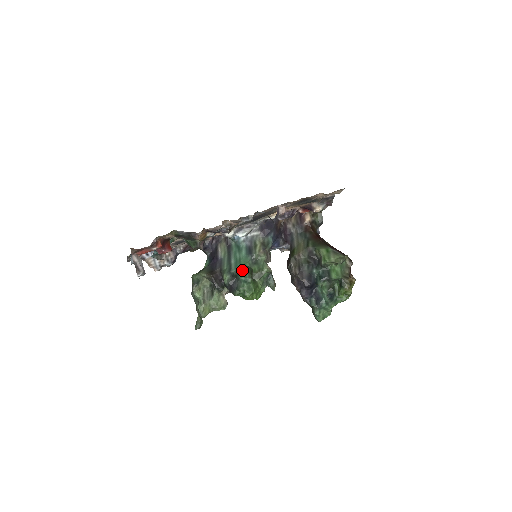
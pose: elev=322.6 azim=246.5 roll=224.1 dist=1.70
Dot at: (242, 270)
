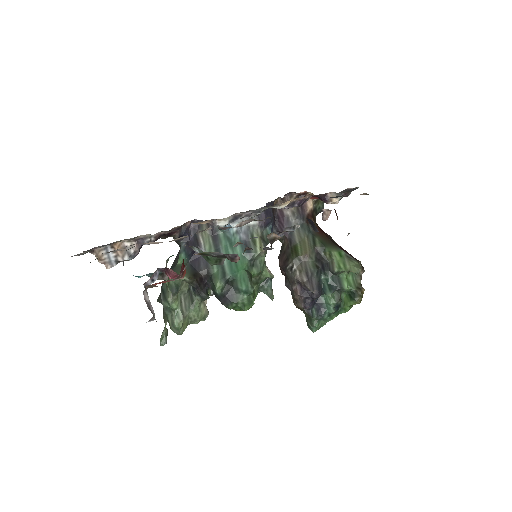
Dot at: (241, 276)
